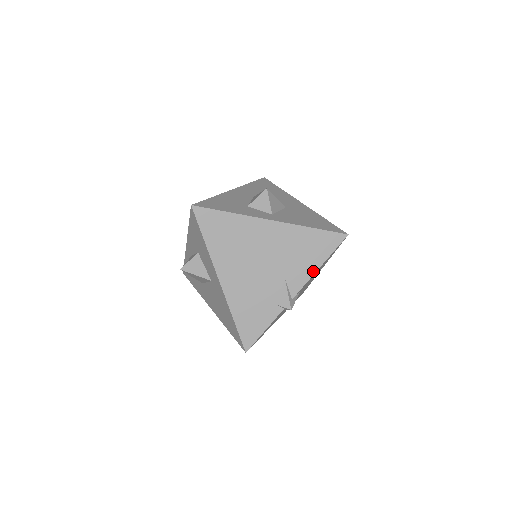
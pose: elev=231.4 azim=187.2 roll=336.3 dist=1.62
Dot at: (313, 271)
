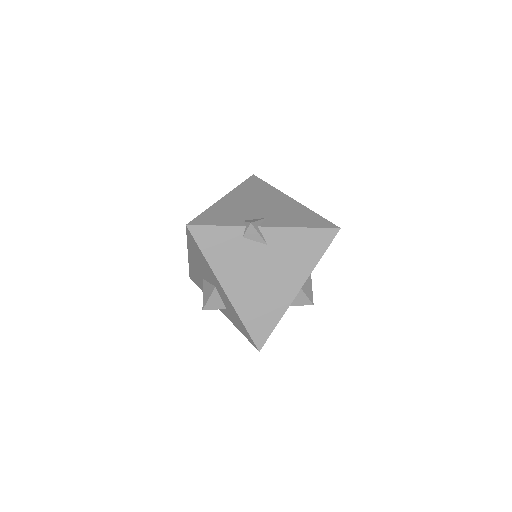
Dot at: (292, 226)
